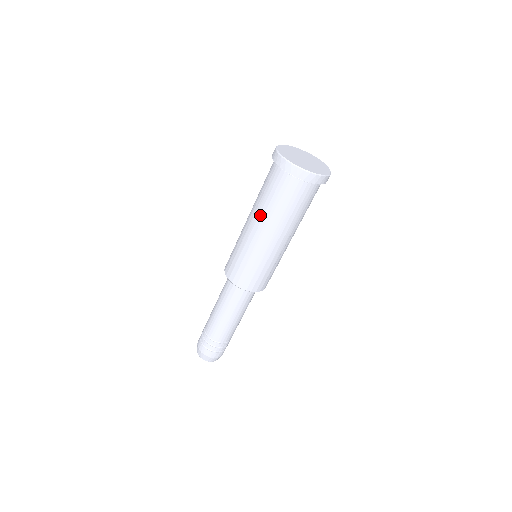
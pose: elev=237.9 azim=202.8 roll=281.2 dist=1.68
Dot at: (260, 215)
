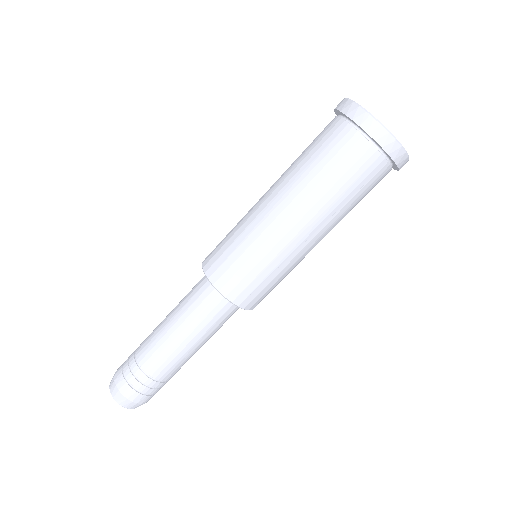
Dot at: (286, 179)
